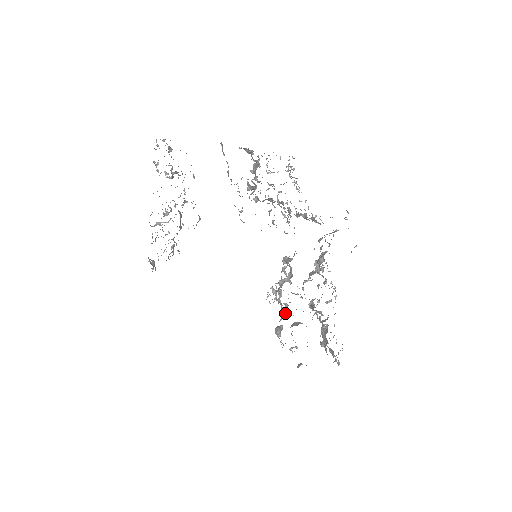
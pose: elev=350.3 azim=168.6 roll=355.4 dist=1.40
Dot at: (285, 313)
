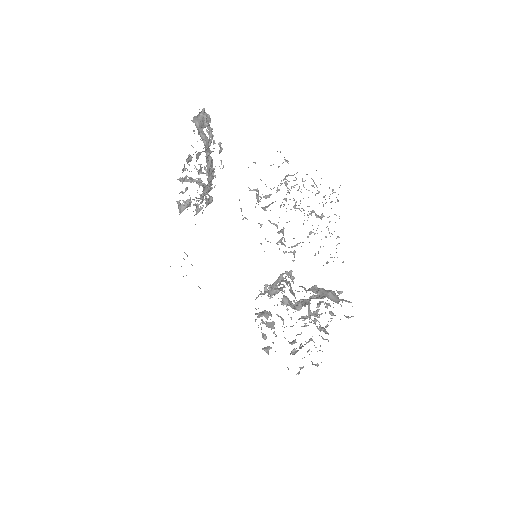
Dot at: occluded
